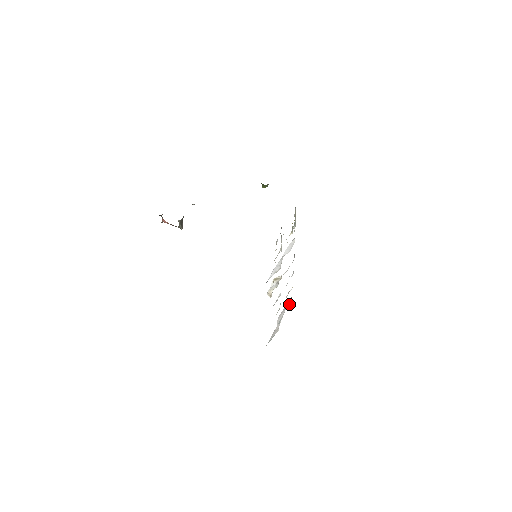
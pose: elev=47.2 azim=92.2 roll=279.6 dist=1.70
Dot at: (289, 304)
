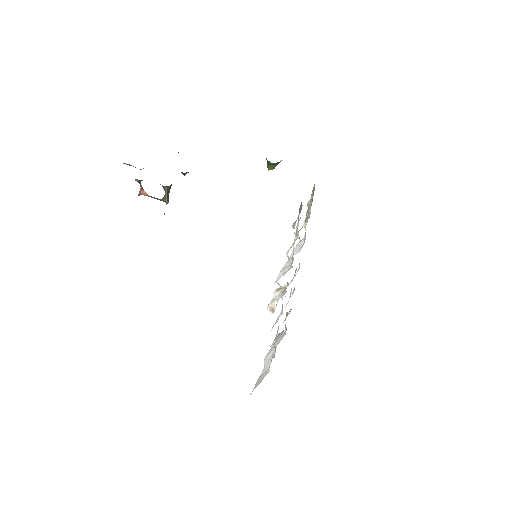
Dot at: (283, 335)
